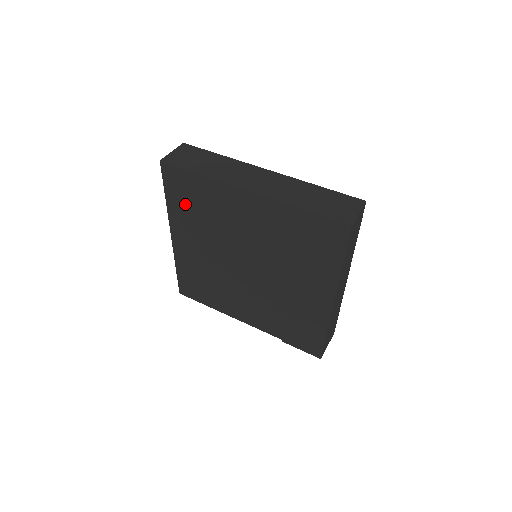
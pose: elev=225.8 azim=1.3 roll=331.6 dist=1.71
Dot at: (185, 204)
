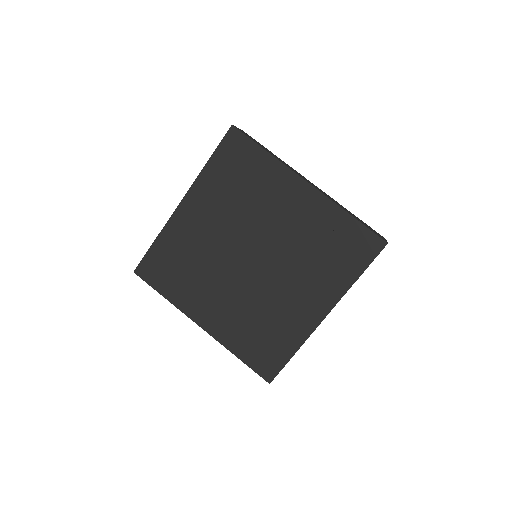
Dot at: (174, 279)
